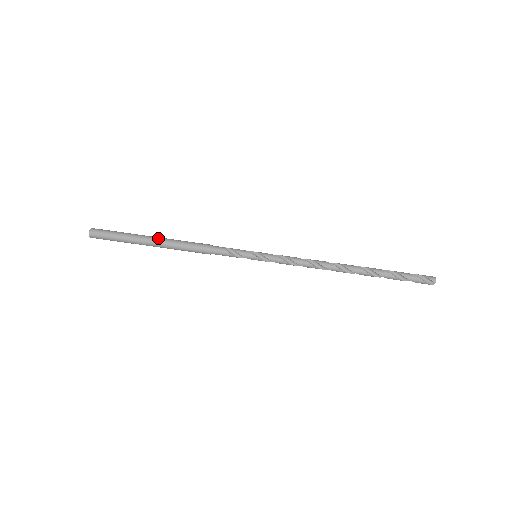
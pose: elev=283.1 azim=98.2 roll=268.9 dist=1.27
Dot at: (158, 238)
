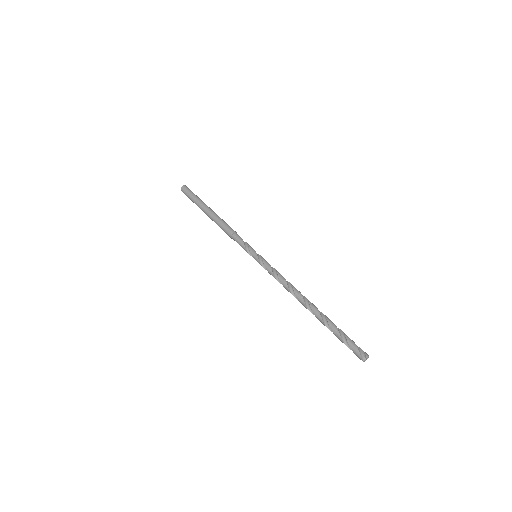
Dot at: occluded
